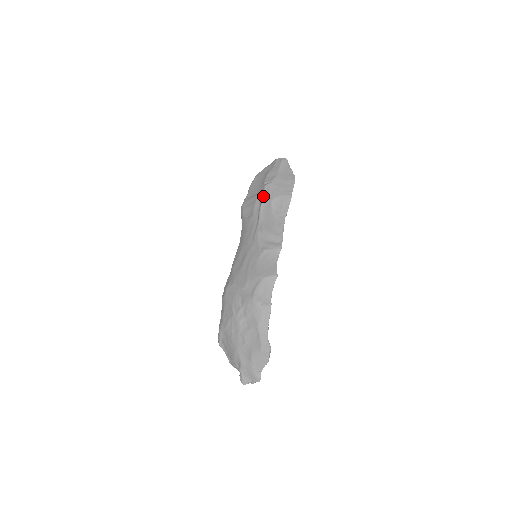
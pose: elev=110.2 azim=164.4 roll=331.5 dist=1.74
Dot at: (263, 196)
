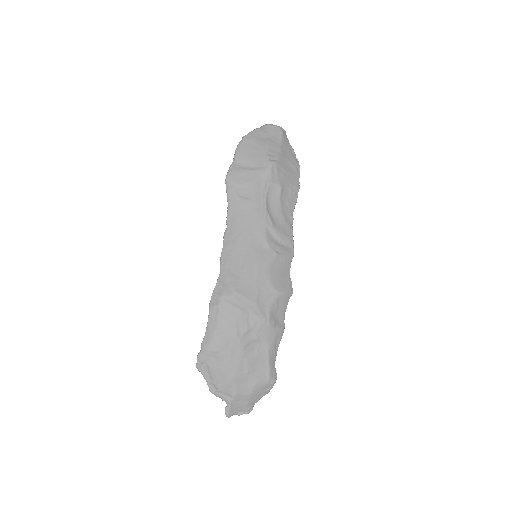
Dot at: (270, 177)
